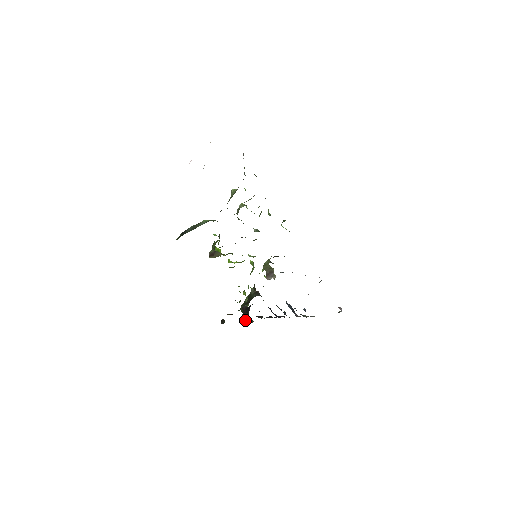
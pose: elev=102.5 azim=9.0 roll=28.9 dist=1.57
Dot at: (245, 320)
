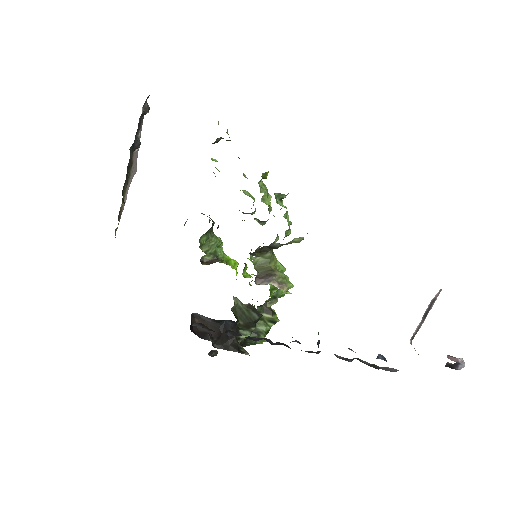
Dot at: (203, 337)
